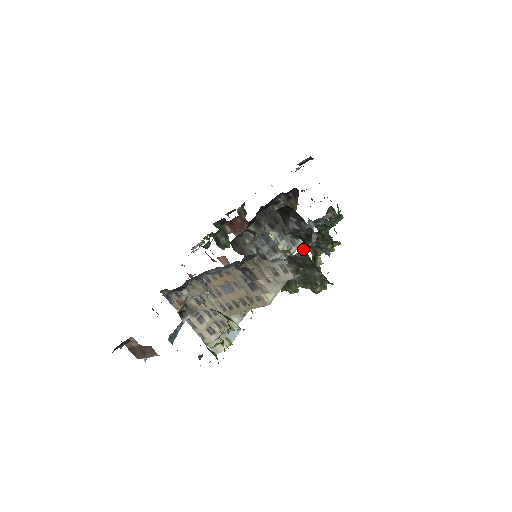
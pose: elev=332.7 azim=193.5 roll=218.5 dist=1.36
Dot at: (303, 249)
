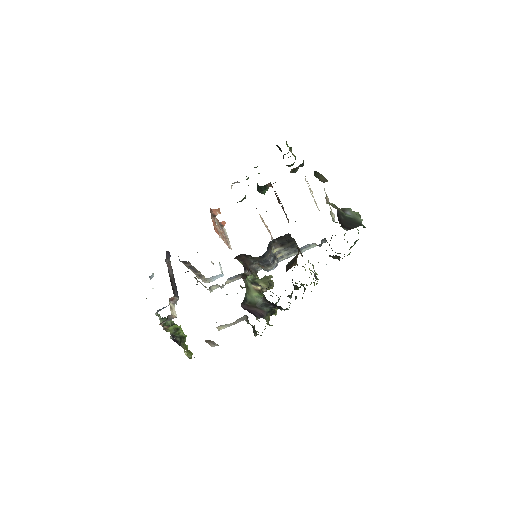
Dot at: occluded
